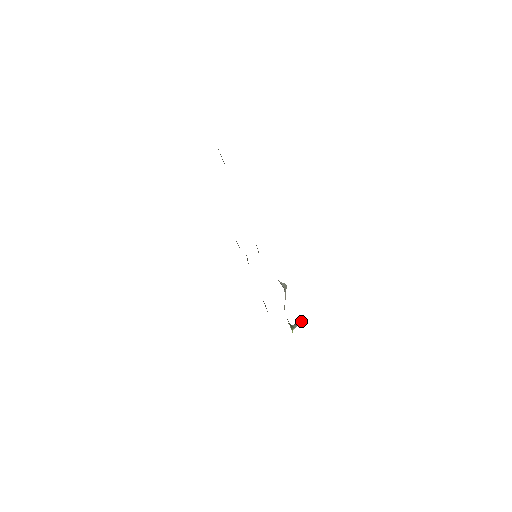
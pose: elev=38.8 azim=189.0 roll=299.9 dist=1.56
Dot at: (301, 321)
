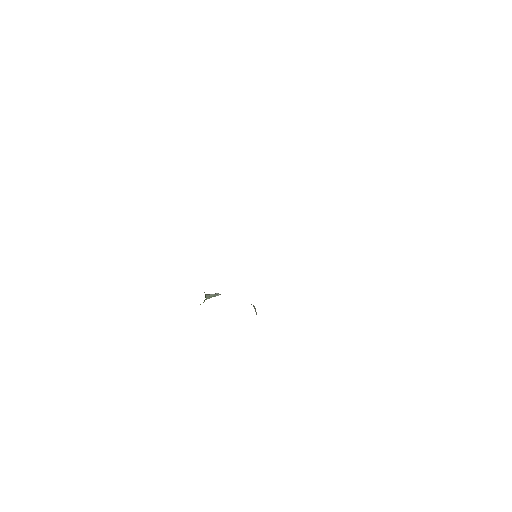
Dot at: (217, 295)
